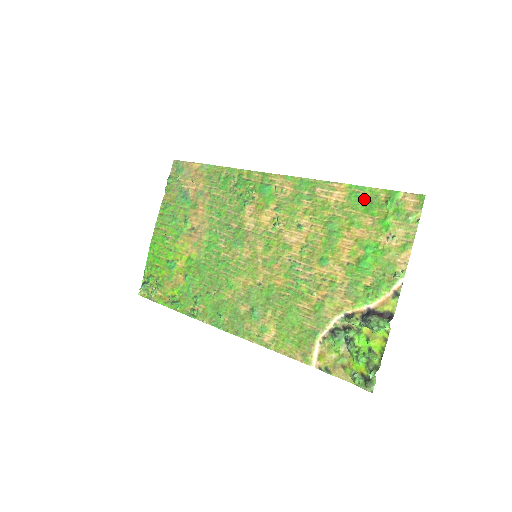
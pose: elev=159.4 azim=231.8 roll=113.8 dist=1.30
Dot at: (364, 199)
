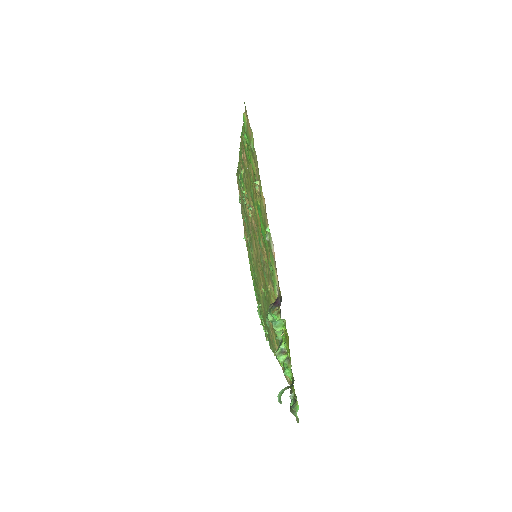
Dot at: (246, 145)
